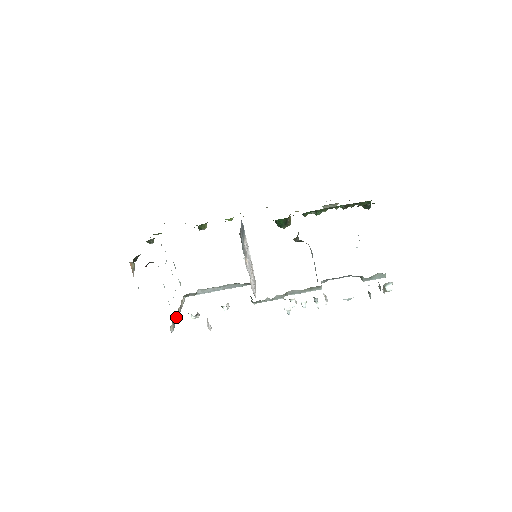
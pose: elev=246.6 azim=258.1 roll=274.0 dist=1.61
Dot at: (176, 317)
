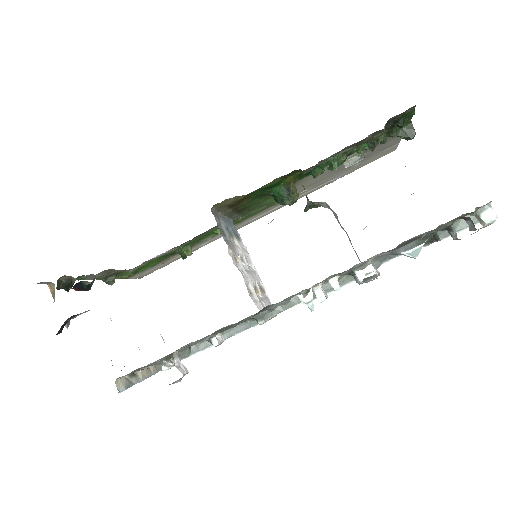
Dot at: (140, 375)
